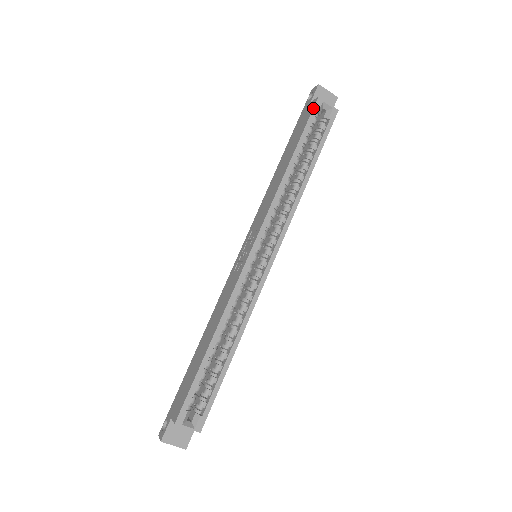
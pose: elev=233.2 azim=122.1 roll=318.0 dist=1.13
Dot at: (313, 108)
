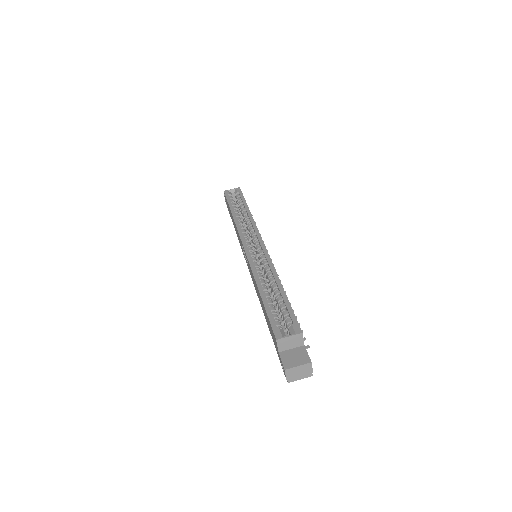
Dot at: (225, 195)
